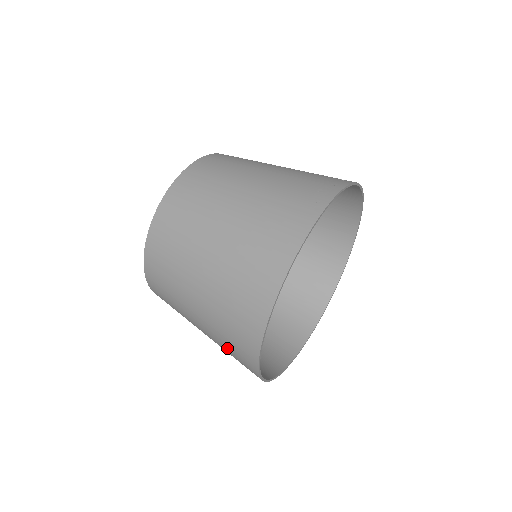
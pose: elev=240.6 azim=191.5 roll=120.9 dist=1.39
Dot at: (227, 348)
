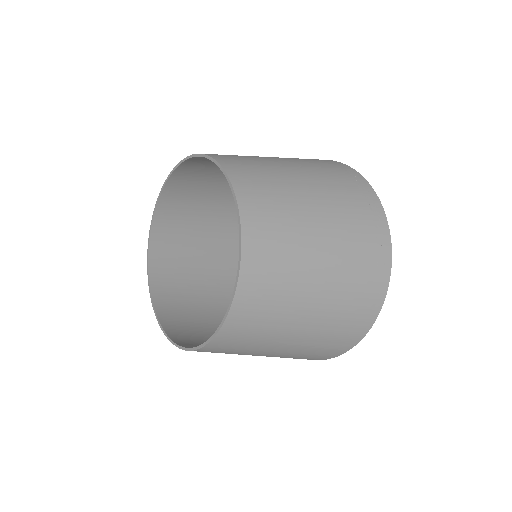
Dot at: occluded
